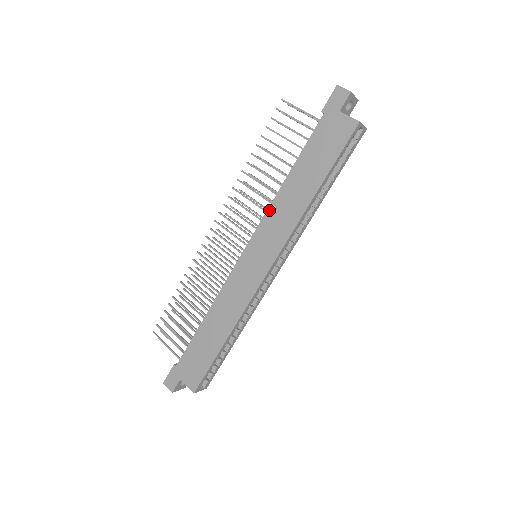
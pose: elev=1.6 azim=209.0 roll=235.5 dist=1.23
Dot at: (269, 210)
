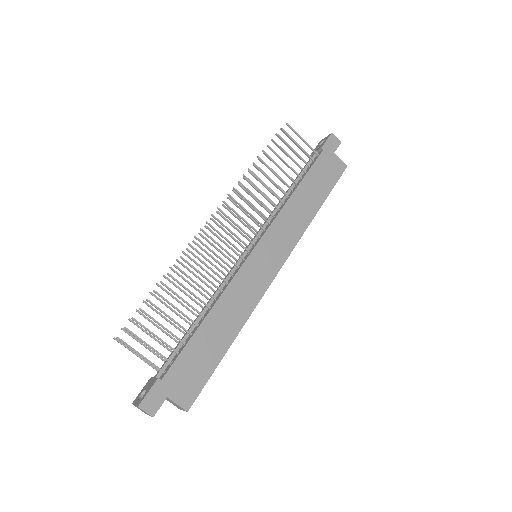
Dot at: (280, 214)
